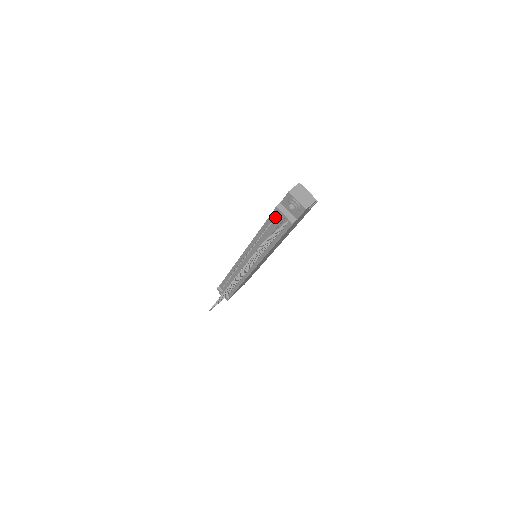
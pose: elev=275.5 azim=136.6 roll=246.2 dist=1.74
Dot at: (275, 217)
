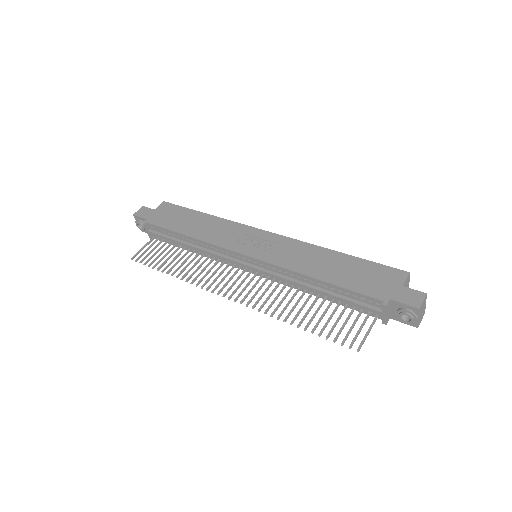
Dot at: (361, 295)
